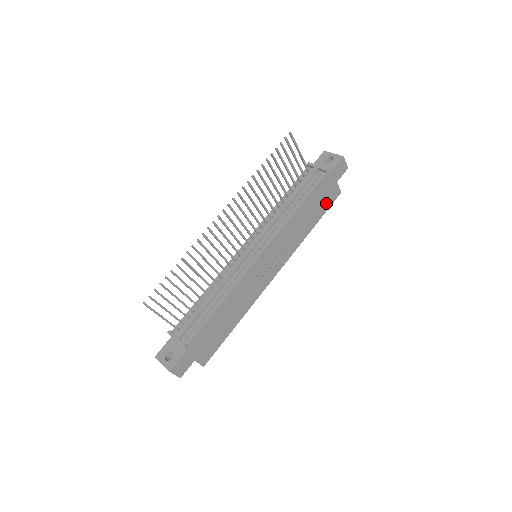
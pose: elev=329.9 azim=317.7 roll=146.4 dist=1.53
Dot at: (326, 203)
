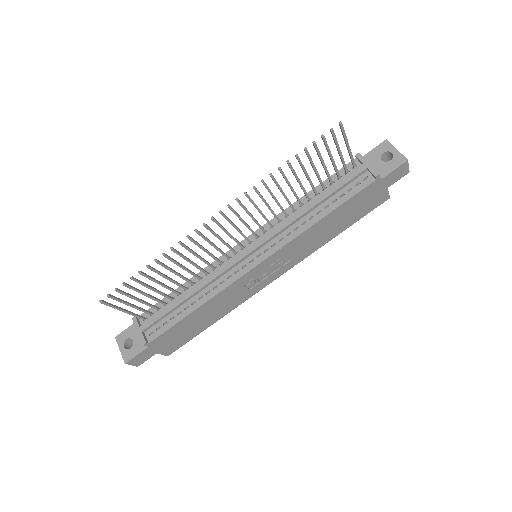
Dot at: (364, 210)
